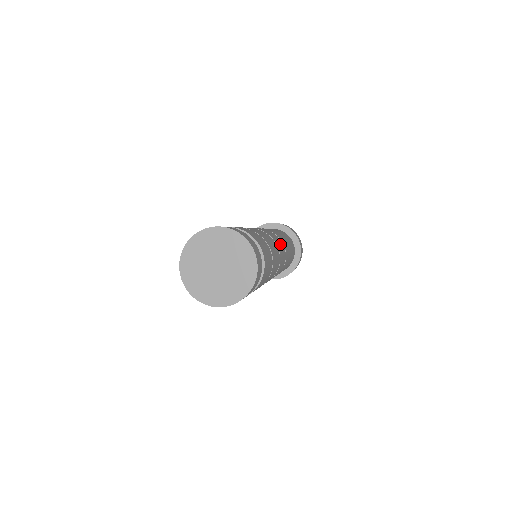
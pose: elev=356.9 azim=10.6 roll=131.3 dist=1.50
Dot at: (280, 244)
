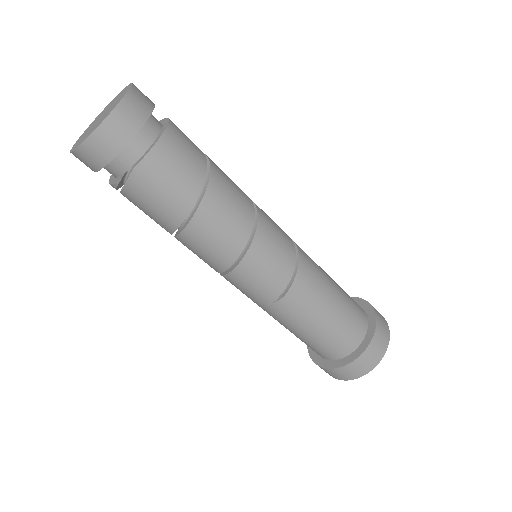
Dot at: (279, 245)
